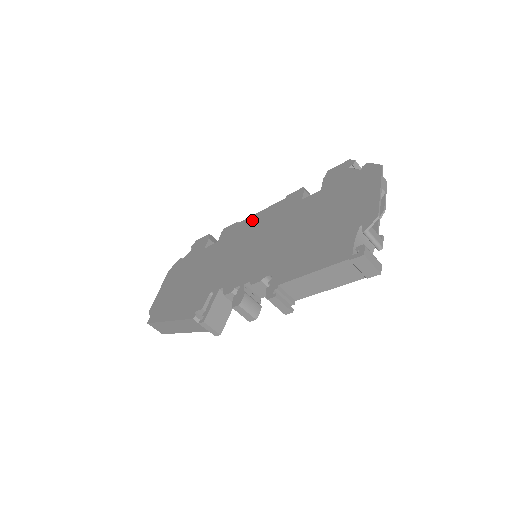
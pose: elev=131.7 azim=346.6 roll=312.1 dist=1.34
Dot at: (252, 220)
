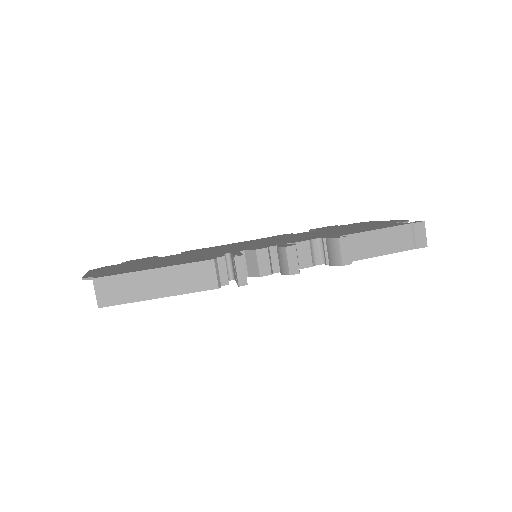
Dot at: (232, 244)
